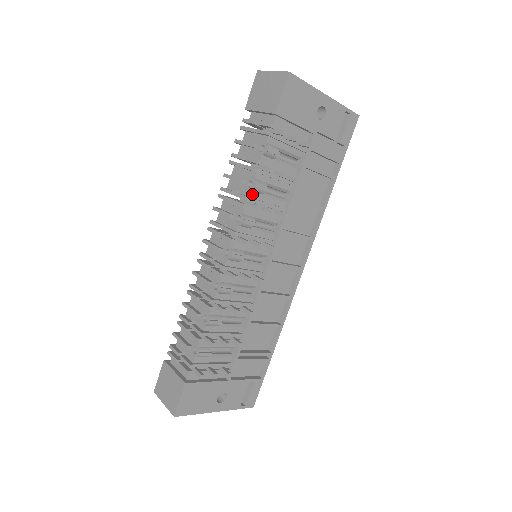
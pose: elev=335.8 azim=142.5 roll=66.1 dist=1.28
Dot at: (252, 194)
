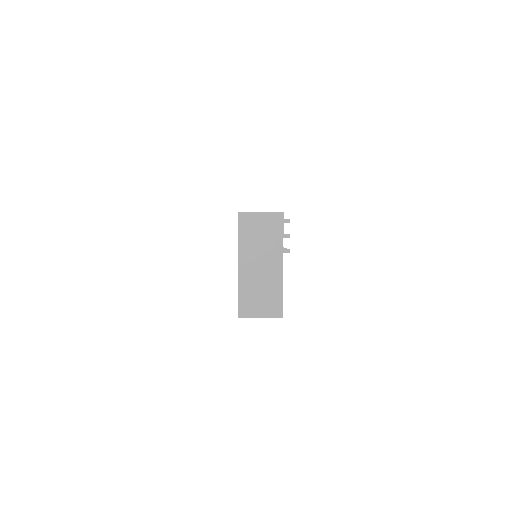
Dot at: occluded
